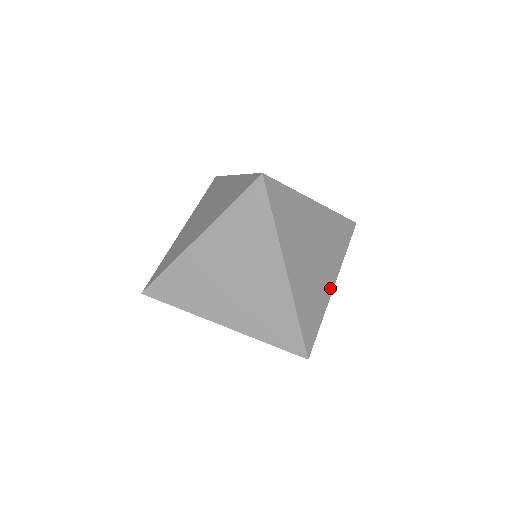
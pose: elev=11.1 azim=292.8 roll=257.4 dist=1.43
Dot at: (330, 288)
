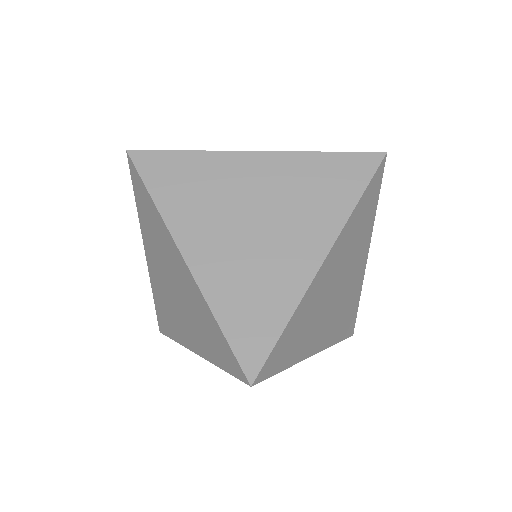
Dot at: (363, 270)
